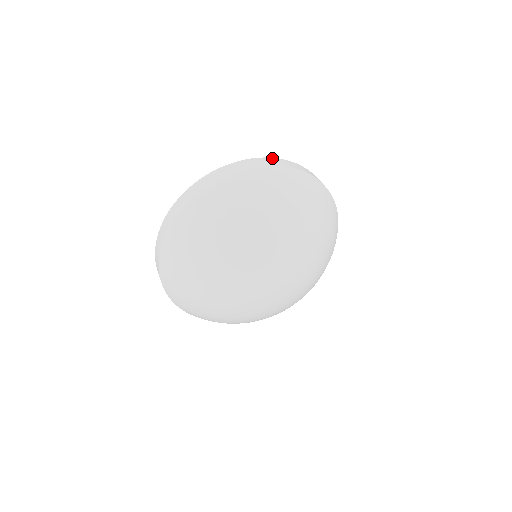
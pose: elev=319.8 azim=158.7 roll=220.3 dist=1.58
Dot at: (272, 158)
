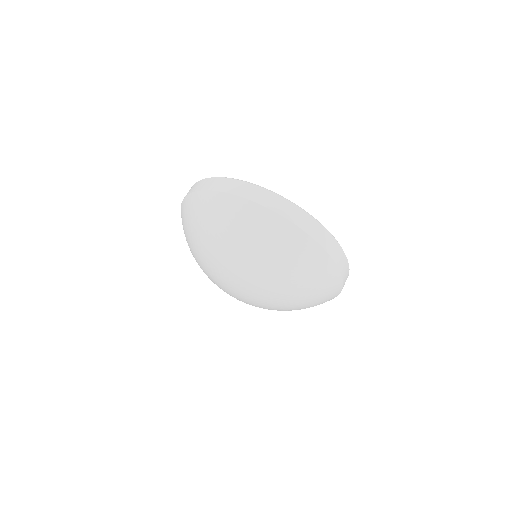
Dot at: (327, 231)
